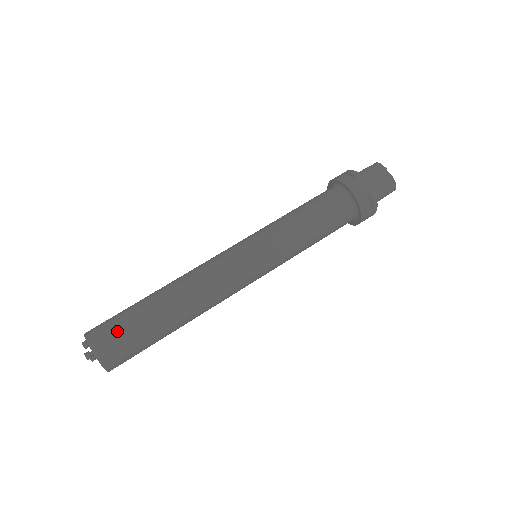
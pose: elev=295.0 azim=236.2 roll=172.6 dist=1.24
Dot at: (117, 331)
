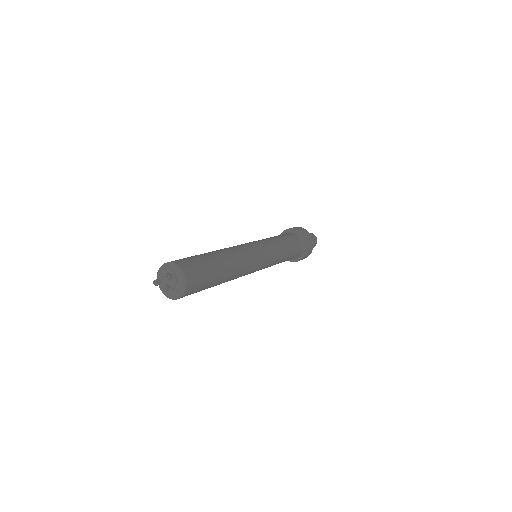
Dot at: (190, 259)
